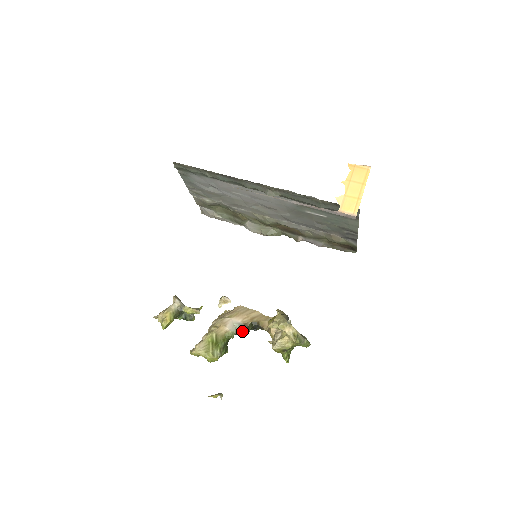
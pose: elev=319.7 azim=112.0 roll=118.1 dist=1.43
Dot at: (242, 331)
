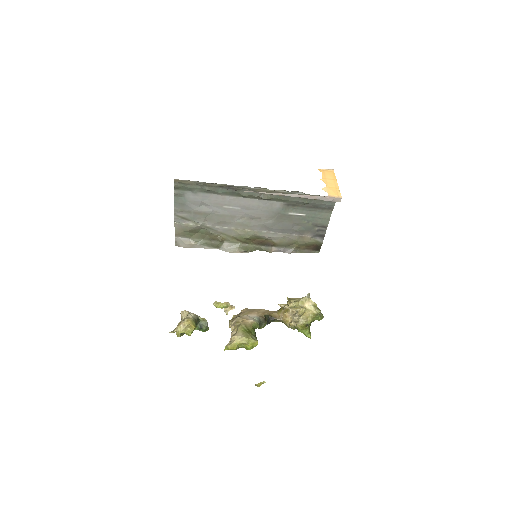
Dot at: (261, 323)
